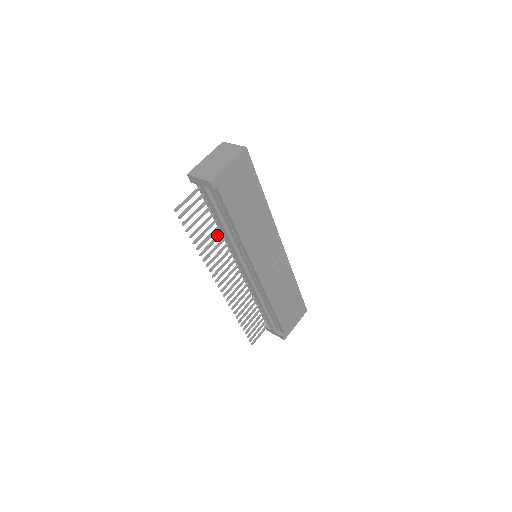
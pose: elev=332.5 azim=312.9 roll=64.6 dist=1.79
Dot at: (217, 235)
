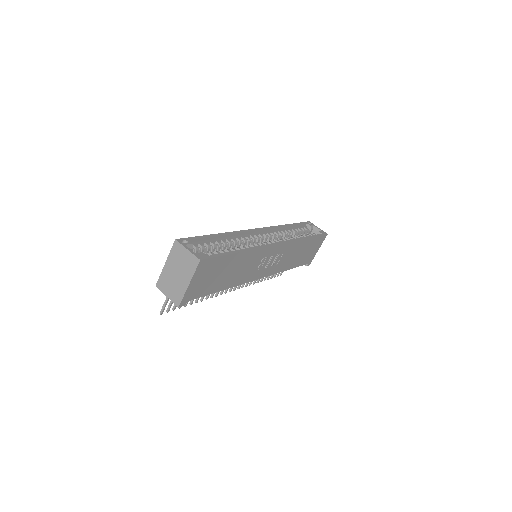
Dot at: occluded
